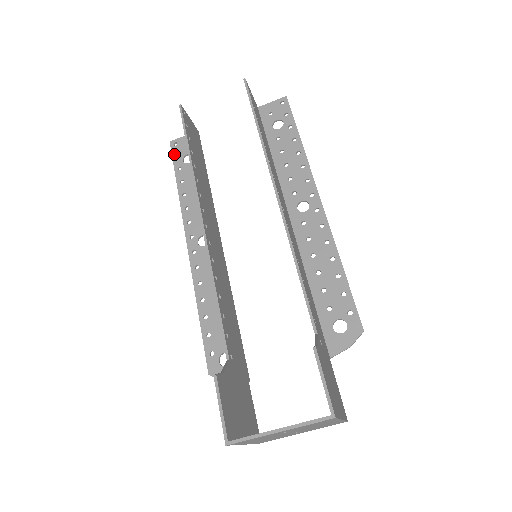
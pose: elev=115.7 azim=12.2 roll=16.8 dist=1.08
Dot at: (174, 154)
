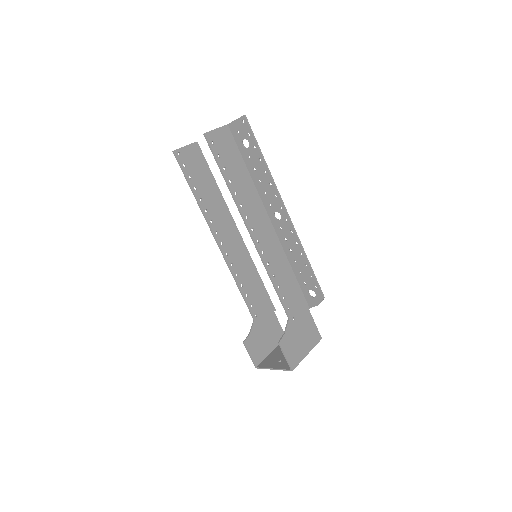
Dot at: occluded
